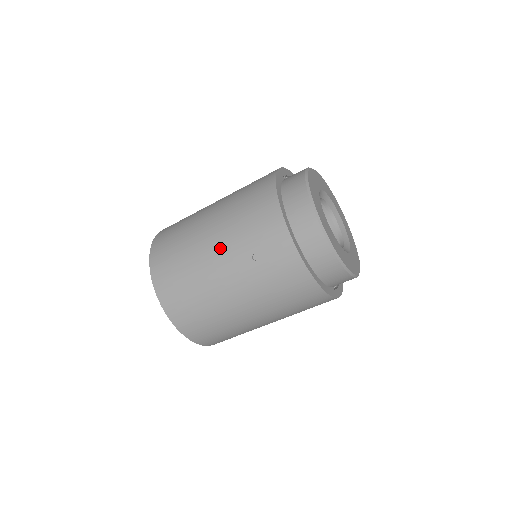
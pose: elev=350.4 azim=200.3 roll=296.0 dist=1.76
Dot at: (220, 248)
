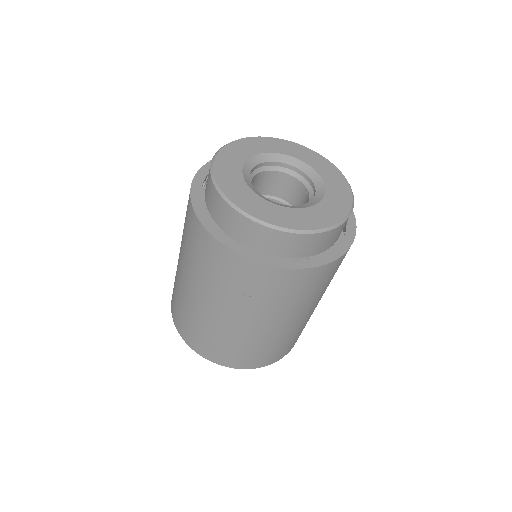
Dot at: (216, 306)
